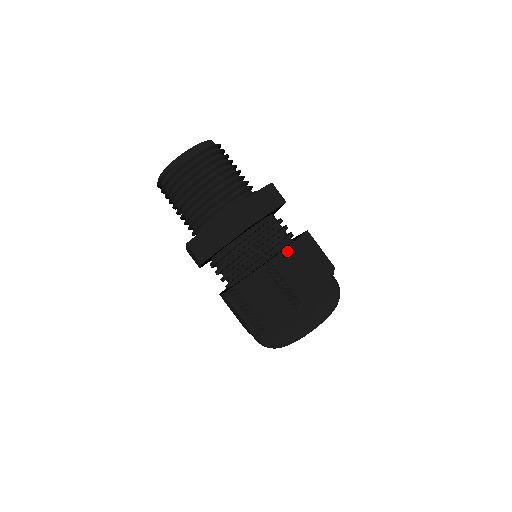
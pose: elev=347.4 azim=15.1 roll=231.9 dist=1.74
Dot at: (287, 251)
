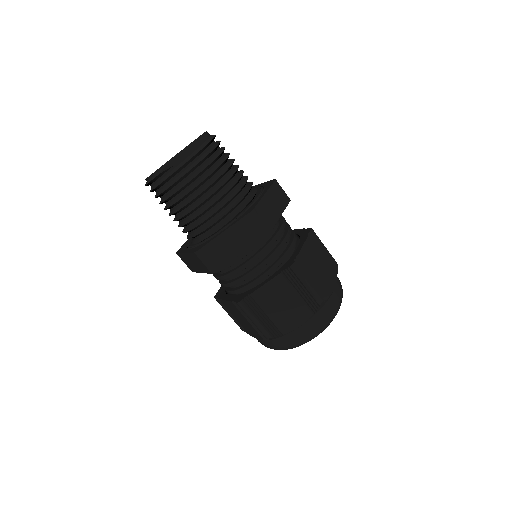
Dot at: (302, 254)
